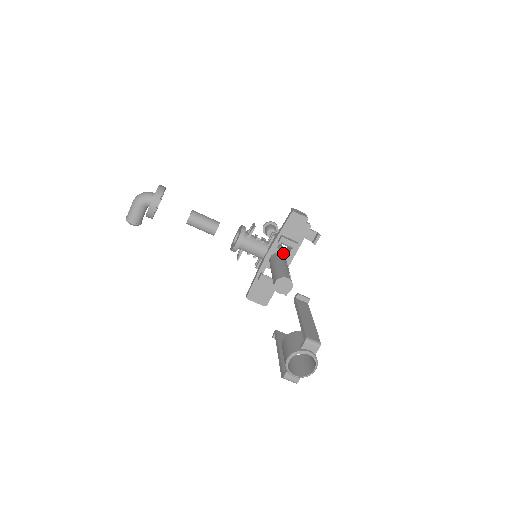
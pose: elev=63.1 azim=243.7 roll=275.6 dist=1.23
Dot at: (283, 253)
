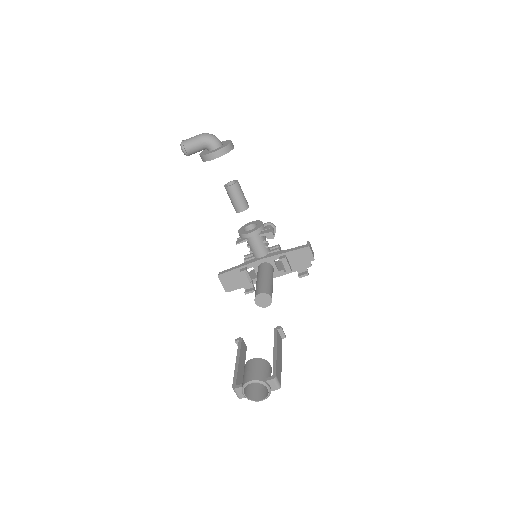
Dot at: (274, 268)
